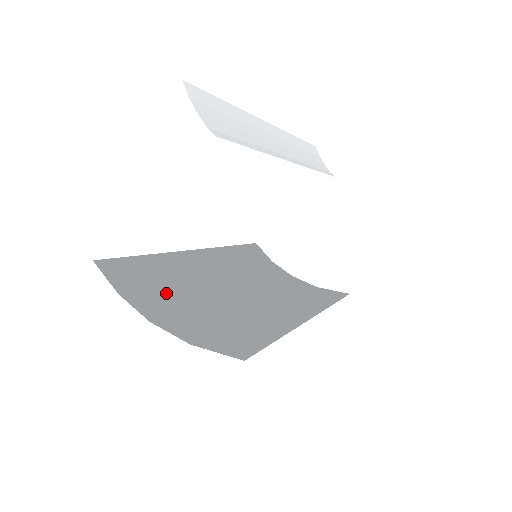
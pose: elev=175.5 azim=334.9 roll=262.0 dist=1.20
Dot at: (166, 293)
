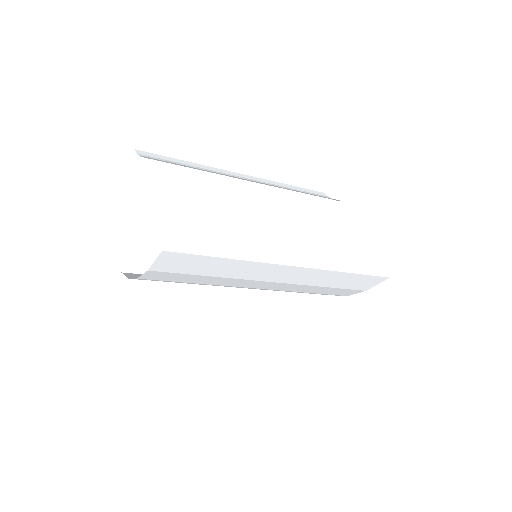
Dot at: occluded
